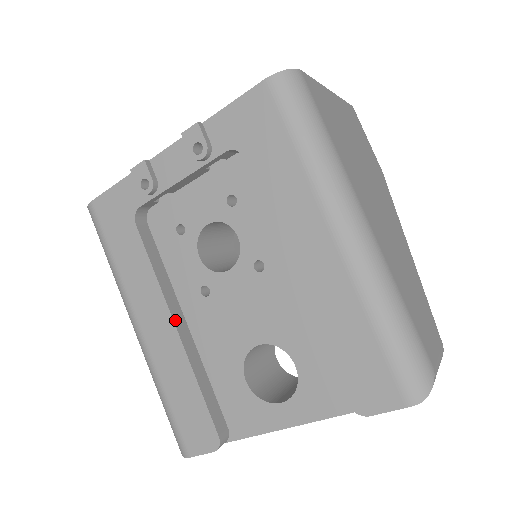
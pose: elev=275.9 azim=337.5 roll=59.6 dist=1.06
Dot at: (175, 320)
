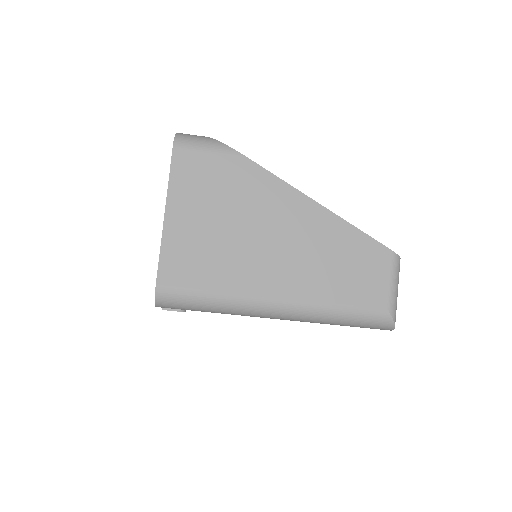
Dot at: occluded
